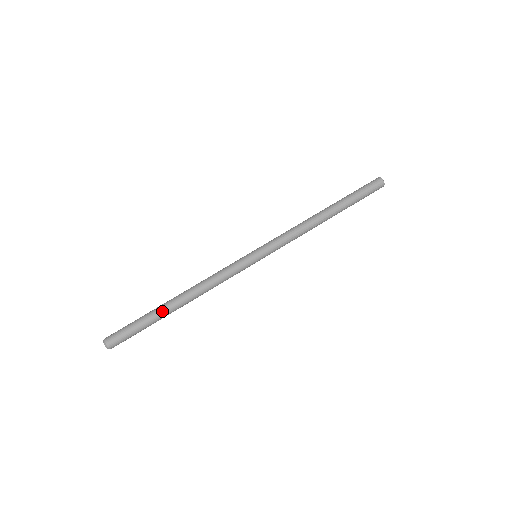
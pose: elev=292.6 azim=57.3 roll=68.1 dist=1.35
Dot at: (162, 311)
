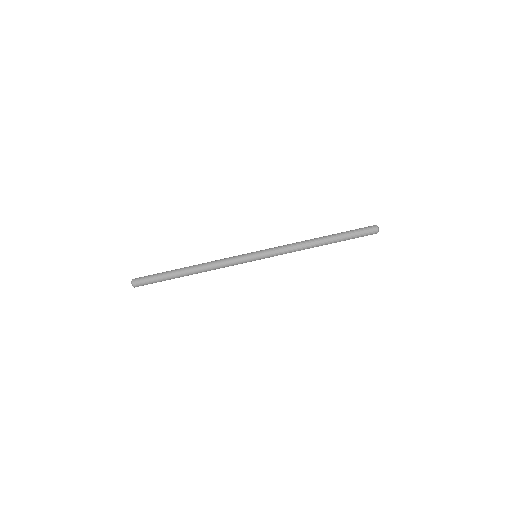
Dot at: (177, 277)
